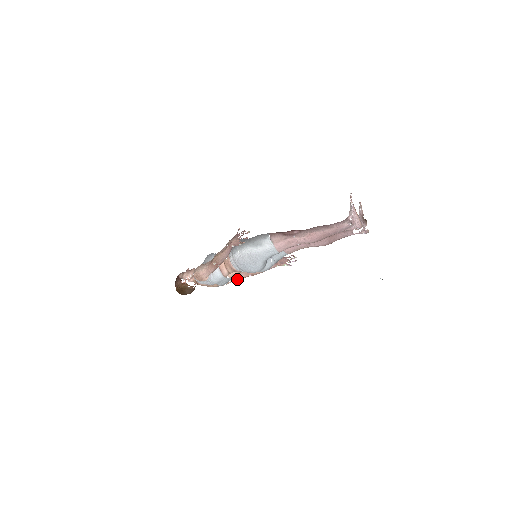
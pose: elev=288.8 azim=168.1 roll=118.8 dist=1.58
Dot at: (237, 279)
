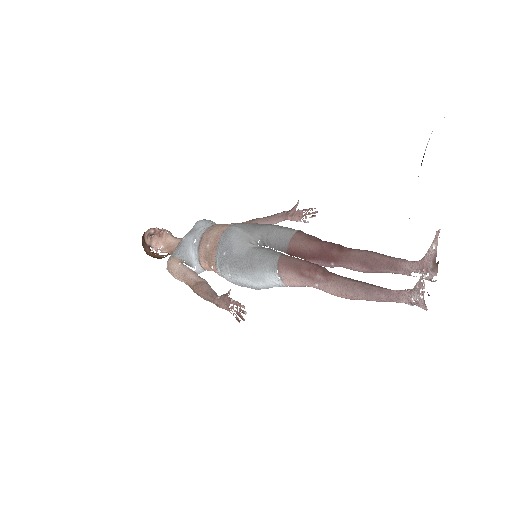
Dot at: occluded
